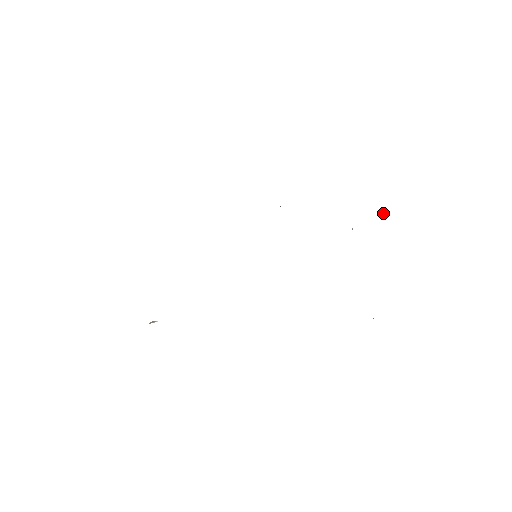
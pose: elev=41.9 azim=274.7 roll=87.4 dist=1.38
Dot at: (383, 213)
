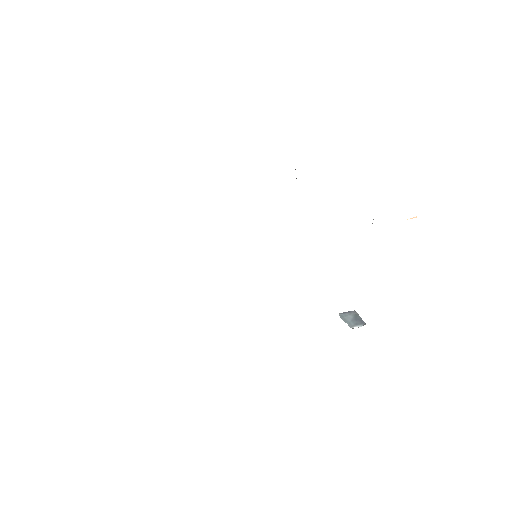
Dot at: (415, 217)
